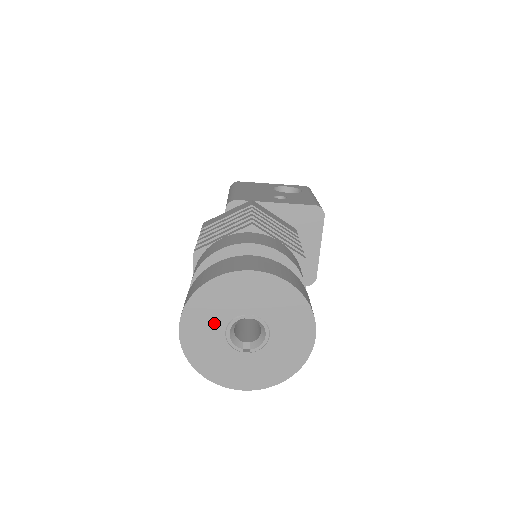
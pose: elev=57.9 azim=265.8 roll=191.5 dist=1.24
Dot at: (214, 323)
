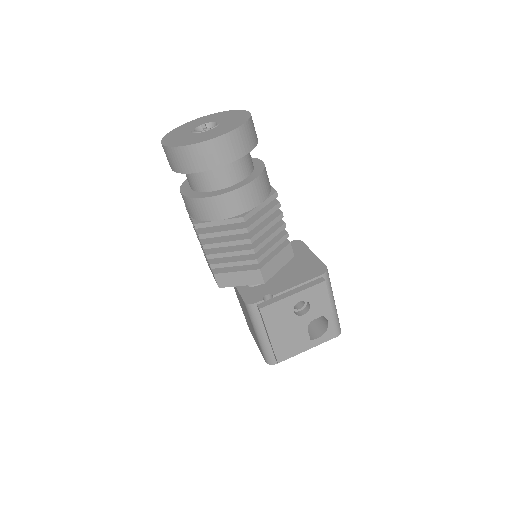
Dot at: (183, 134)
